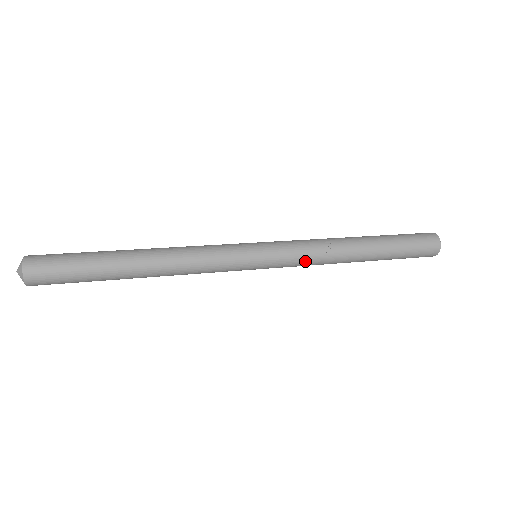
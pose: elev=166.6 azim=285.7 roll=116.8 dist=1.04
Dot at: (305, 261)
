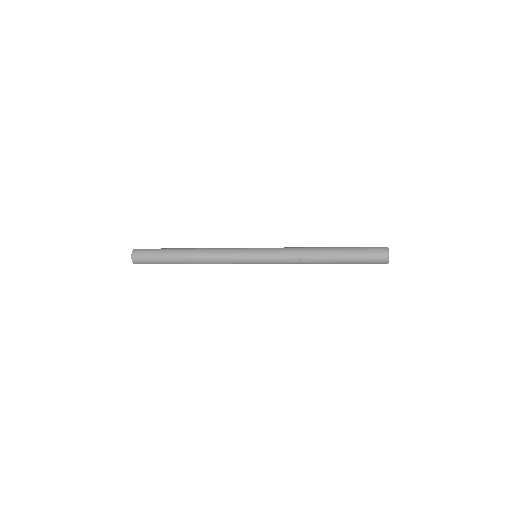
Dot at: occluded
